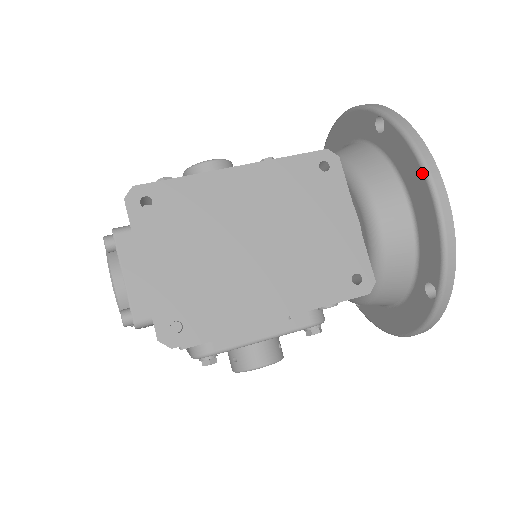
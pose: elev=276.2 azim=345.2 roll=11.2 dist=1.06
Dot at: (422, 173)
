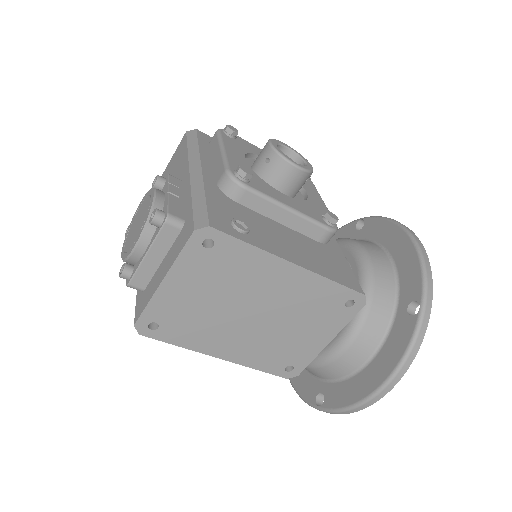
Dot at: (388, 375)
